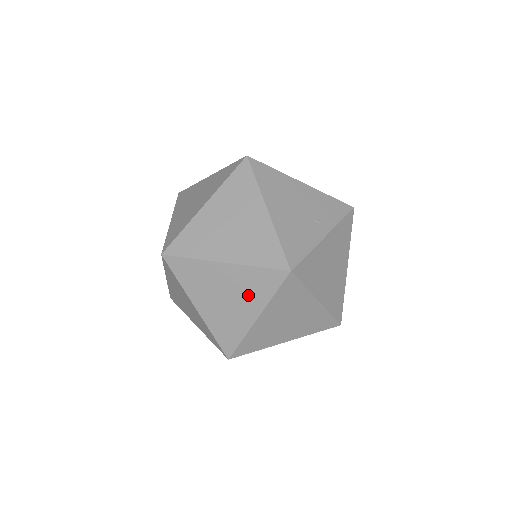
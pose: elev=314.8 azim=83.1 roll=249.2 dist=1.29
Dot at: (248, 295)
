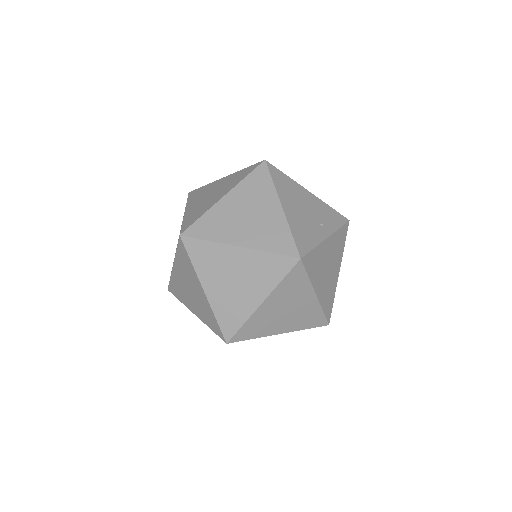
Dot at: (257, 279)
